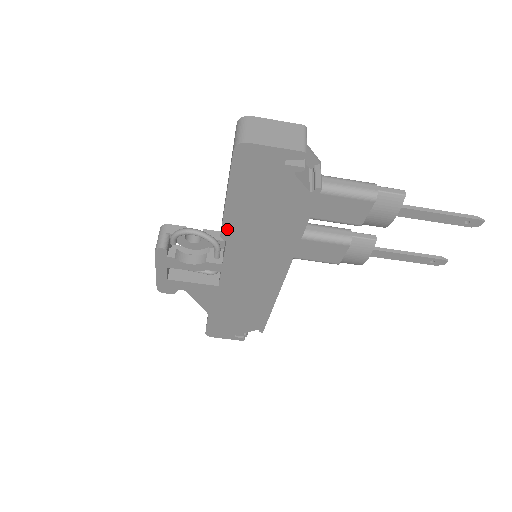
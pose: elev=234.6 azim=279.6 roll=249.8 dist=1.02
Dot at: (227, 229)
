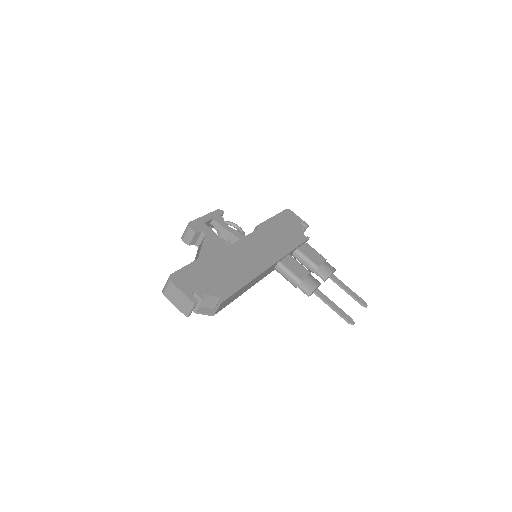
Dot at: (262, 226)
